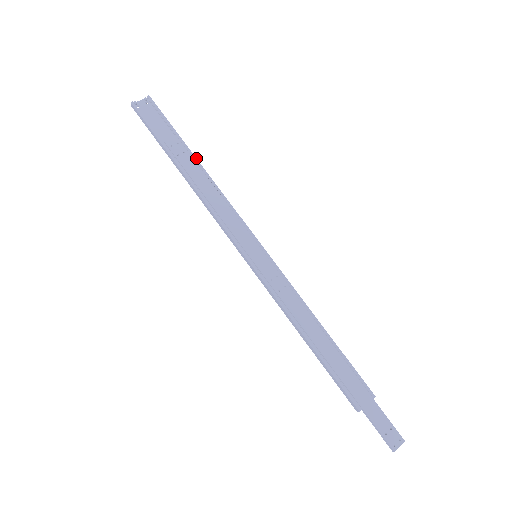
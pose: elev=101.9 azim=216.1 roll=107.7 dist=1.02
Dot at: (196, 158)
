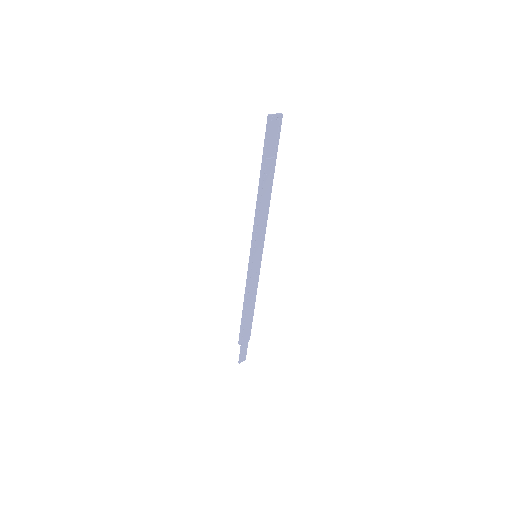
Dot at: occluded
